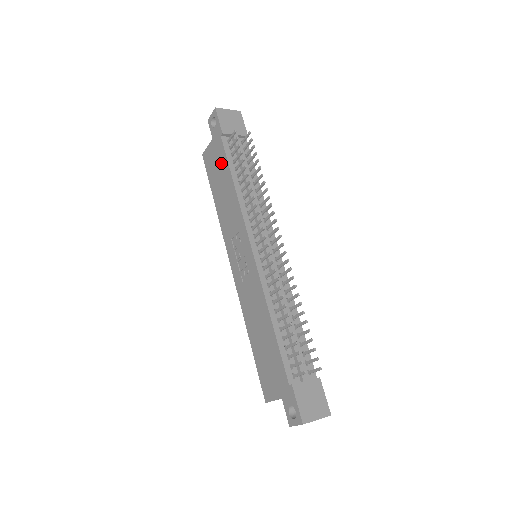
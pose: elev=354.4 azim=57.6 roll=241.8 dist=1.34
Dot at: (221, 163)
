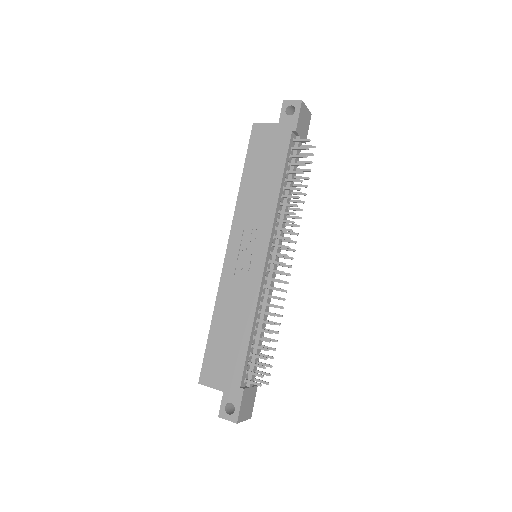
Dot at: (276, 154)
